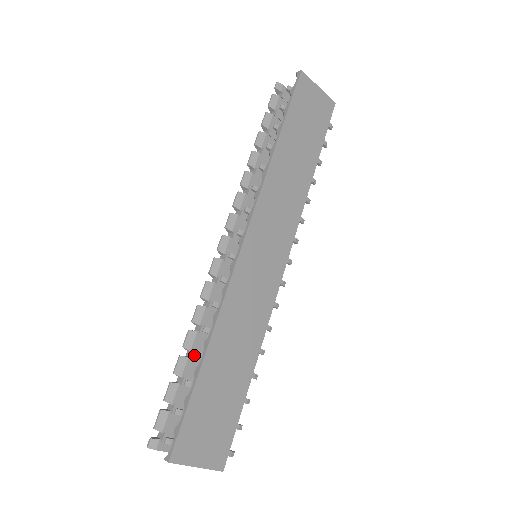
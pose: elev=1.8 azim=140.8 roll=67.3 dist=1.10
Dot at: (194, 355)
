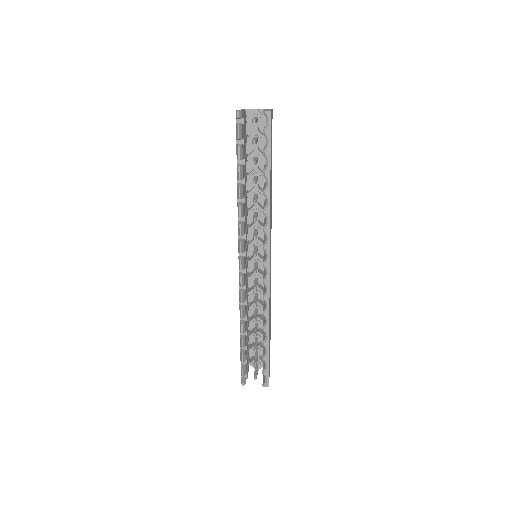
Dot at: (255, 336)
